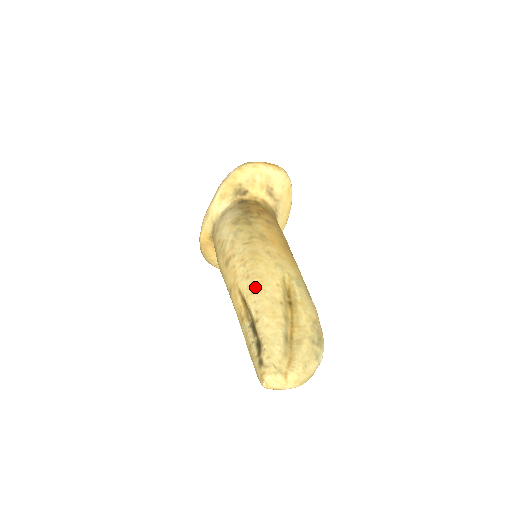
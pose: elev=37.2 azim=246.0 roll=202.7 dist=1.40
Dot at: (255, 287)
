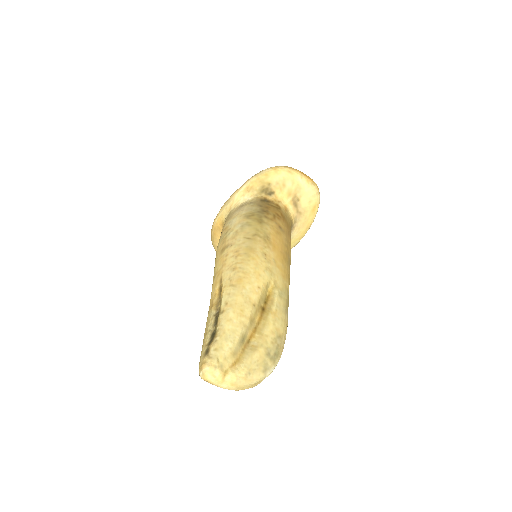
Dot at: (236, 280)
